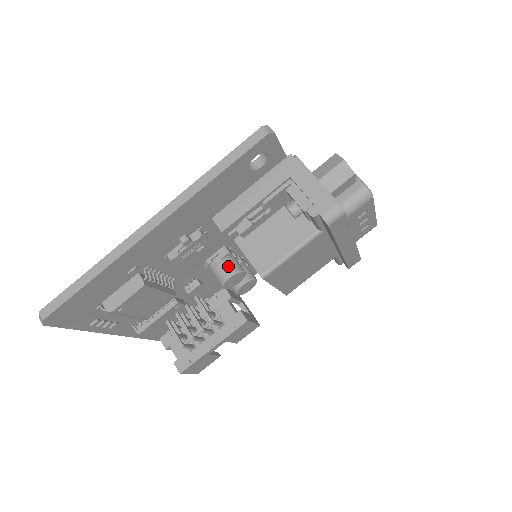
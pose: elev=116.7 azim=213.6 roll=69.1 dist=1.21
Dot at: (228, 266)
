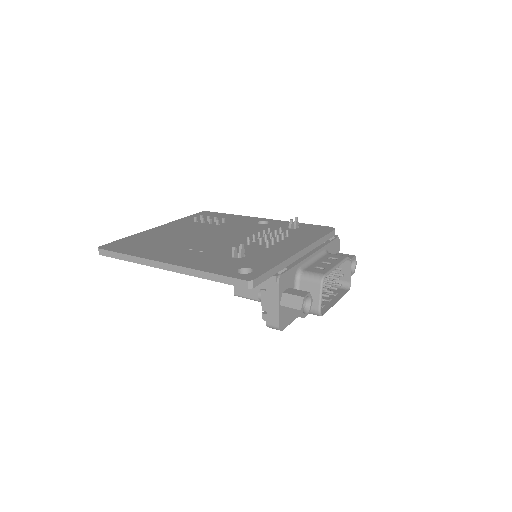
Dot at: occluded
